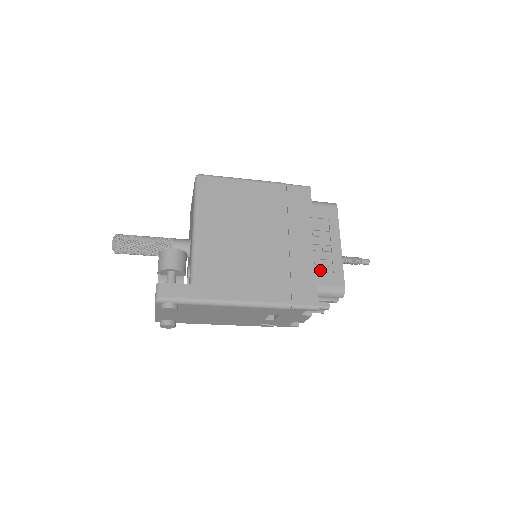
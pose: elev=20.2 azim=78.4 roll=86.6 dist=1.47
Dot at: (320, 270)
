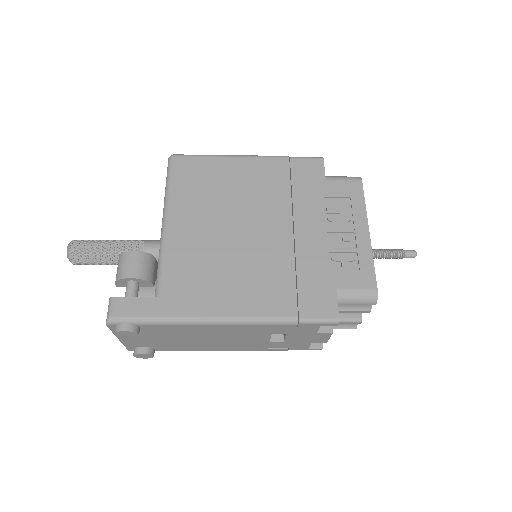
Dot at: (340, 267)
